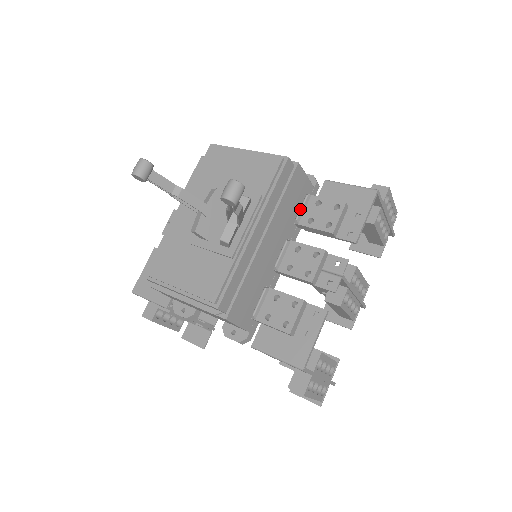
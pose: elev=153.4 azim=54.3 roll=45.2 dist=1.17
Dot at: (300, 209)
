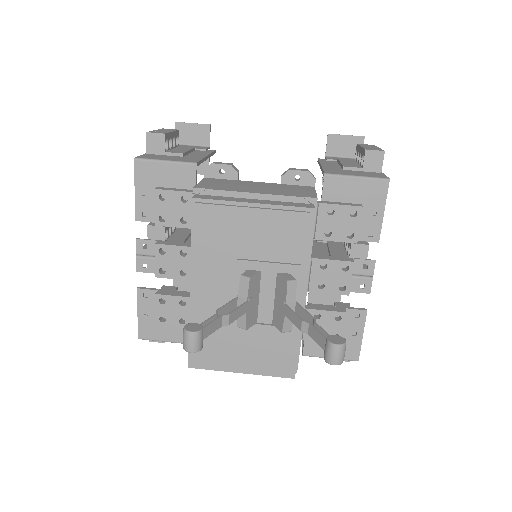
Dot at: occluded
